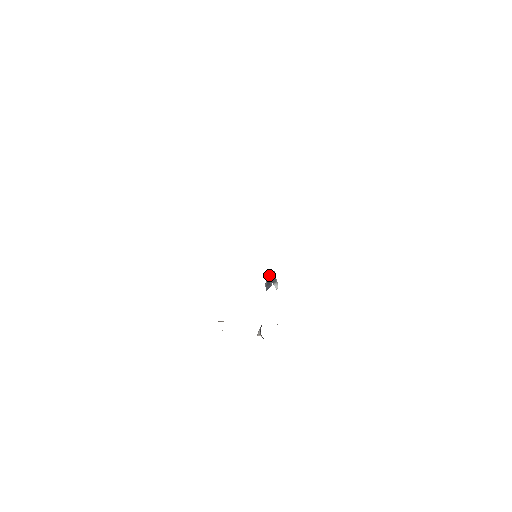
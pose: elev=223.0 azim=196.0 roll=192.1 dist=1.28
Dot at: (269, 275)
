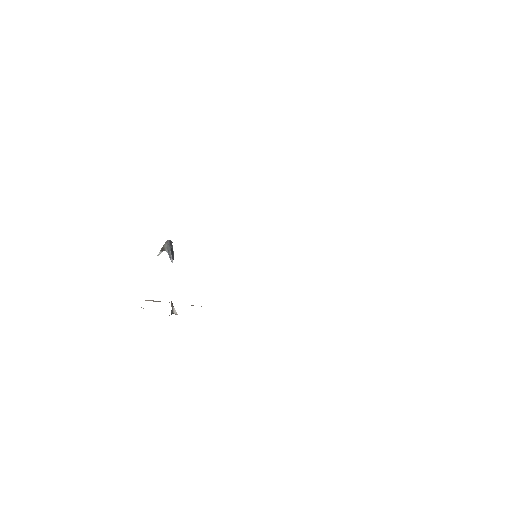
Dot at: (170, 245)
